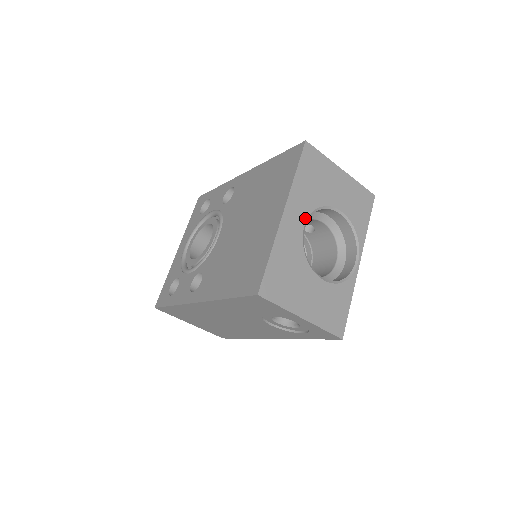
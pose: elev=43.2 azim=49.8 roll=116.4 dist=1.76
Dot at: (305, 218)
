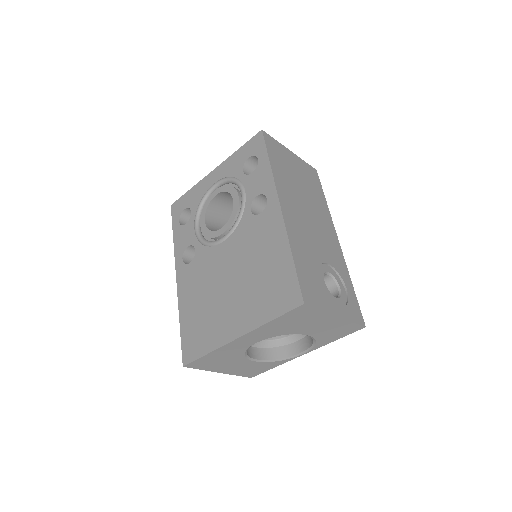
Dot at: (261, 340)
